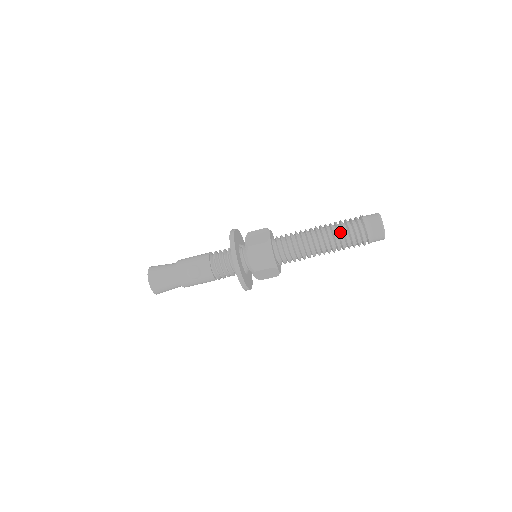
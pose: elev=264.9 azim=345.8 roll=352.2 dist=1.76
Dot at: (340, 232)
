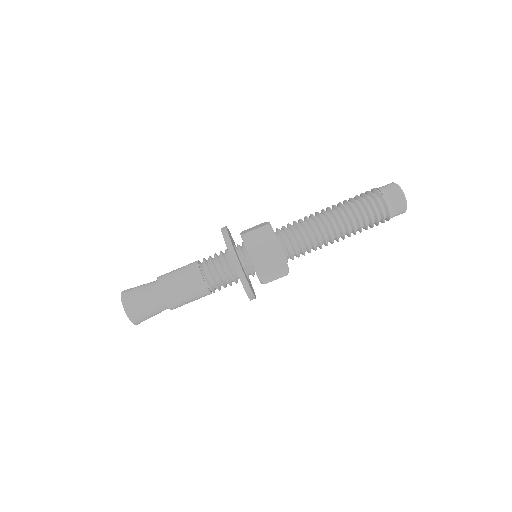
Dot at: (359, 219)
